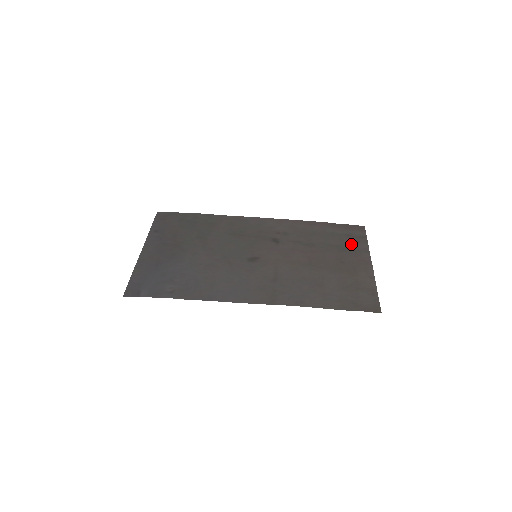
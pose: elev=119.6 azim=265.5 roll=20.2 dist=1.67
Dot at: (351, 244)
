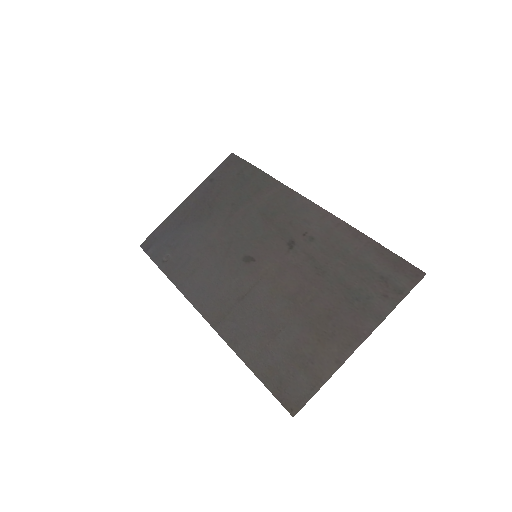
Dot at: (371, 295)
